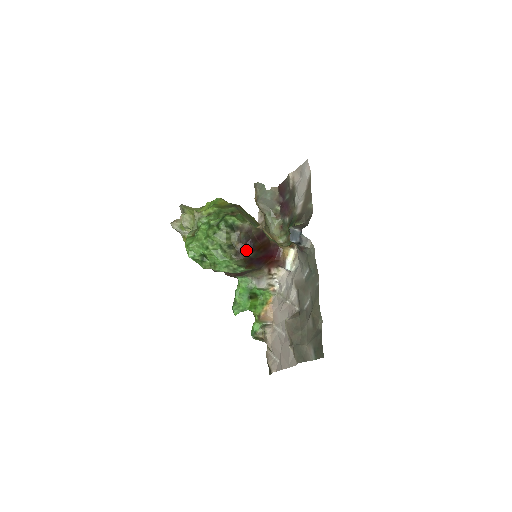
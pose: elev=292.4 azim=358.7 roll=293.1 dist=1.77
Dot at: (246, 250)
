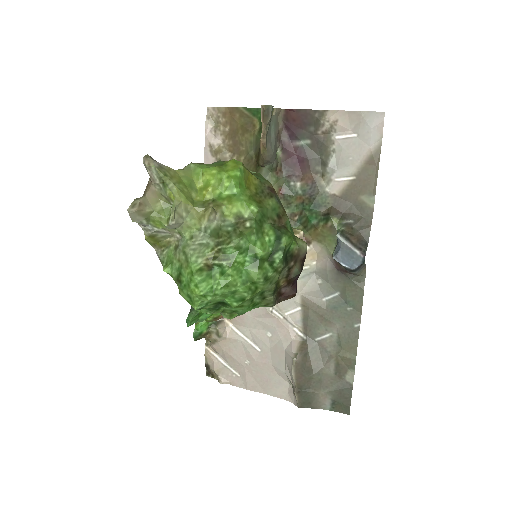
Dot at: (293, 291)
